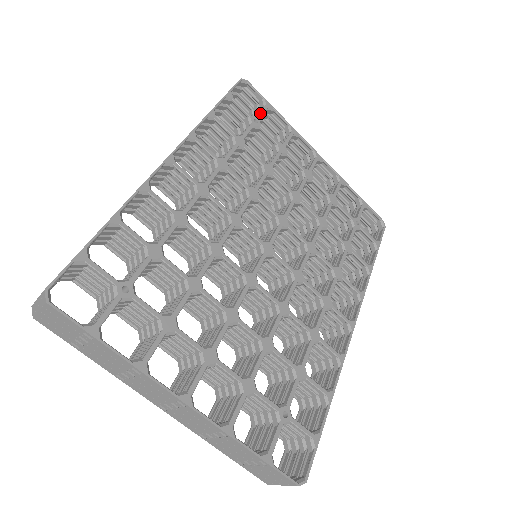
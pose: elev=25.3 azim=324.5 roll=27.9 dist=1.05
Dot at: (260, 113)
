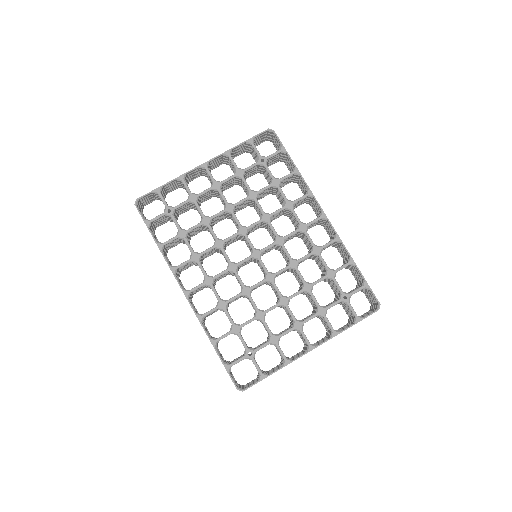
Dot at: (163, 203)
